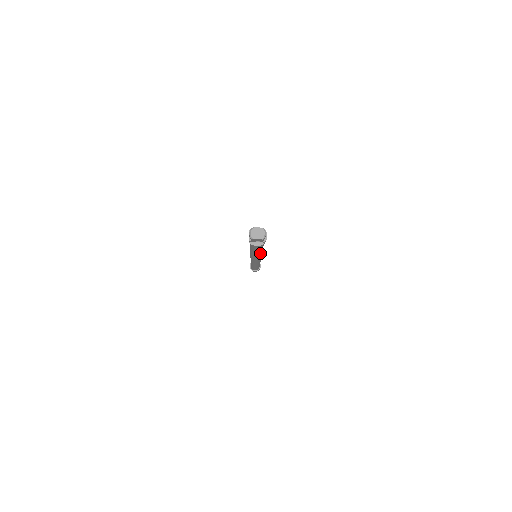
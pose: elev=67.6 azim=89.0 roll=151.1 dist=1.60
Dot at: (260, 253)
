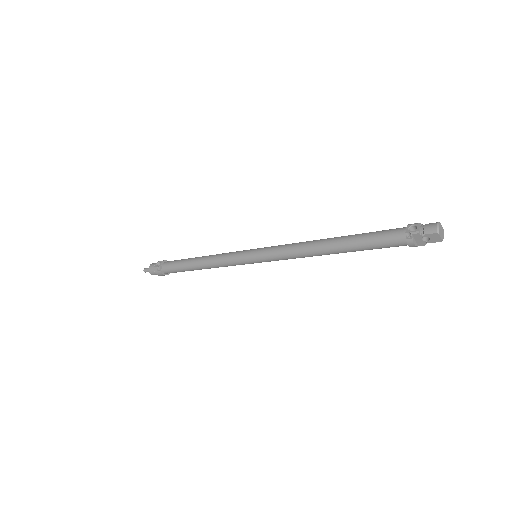
Dot at: (321, 255)
